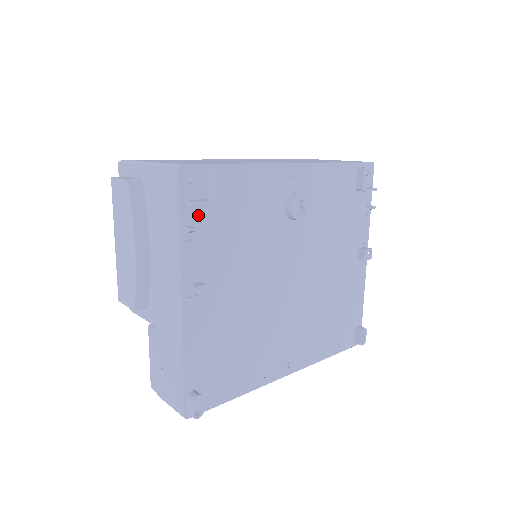
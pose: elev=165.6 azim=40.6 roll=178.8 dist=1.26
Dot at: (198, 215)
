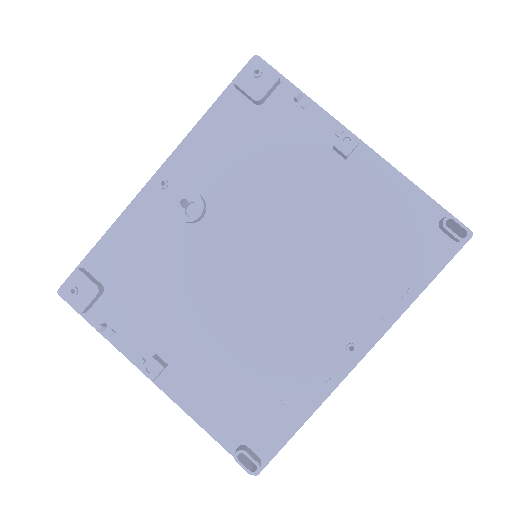
Dot at: (104, 309)
